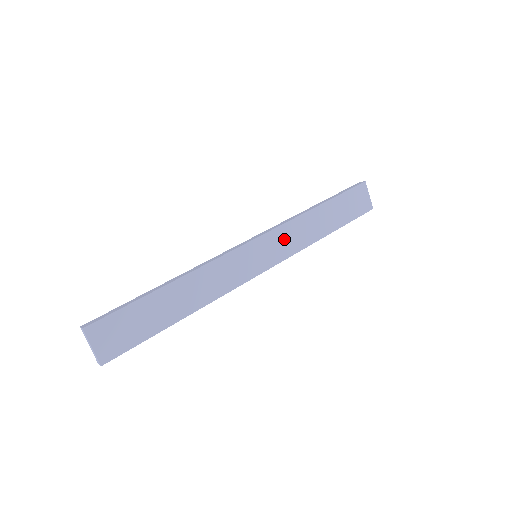
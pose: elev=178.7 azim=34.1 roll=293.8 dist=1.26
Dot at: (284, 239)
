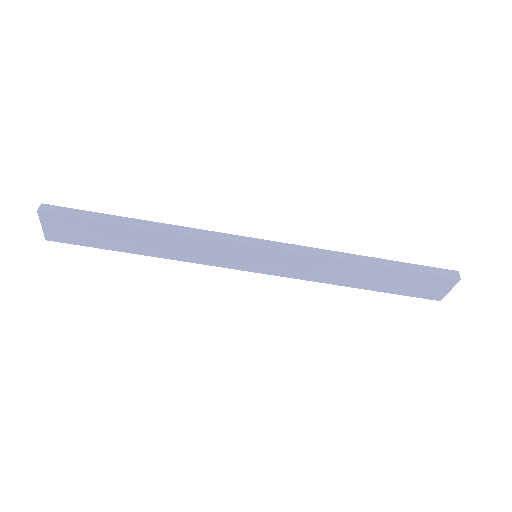
Dot at: (298, 264)
